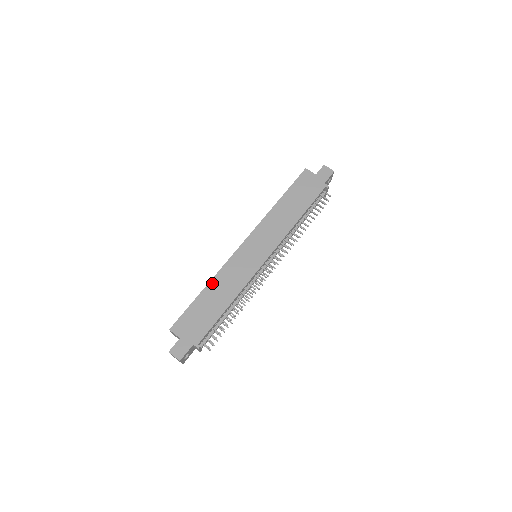
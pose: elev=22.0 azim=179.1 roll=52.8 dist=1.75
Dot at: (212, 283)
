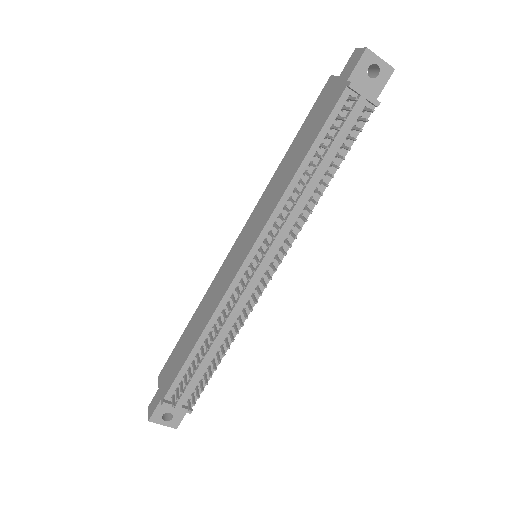
Dot at: (198, 308)
